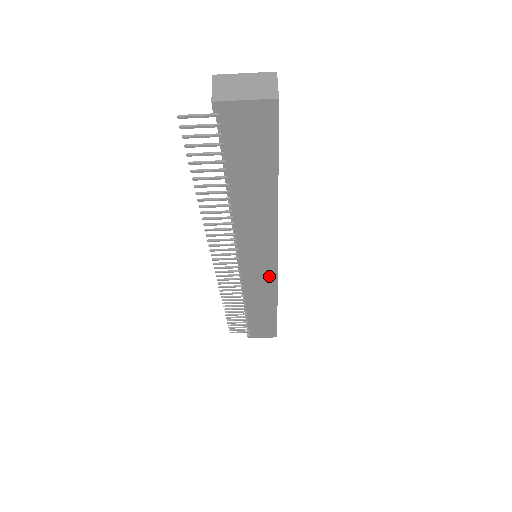
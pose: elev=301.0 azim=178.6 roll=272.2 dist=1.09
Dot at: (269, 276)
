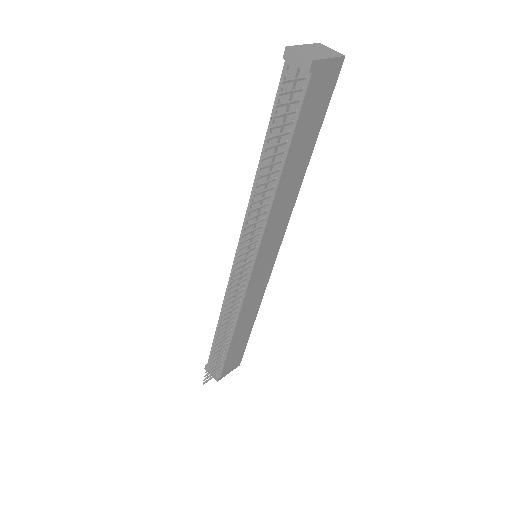
Dot at: (266, 274)
